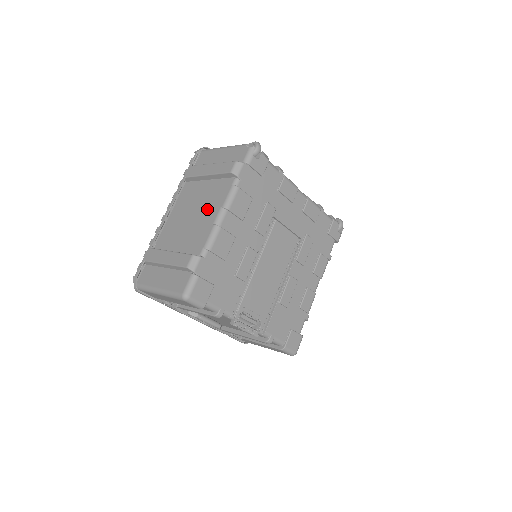
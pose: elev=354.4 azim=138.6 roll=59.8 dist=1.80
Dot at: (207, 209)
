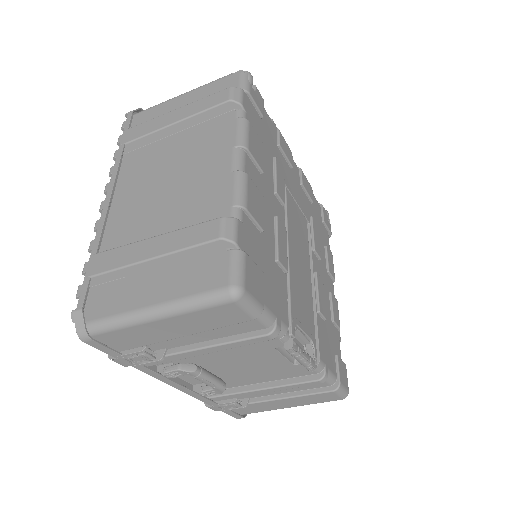
Dot at: (201, 161)
